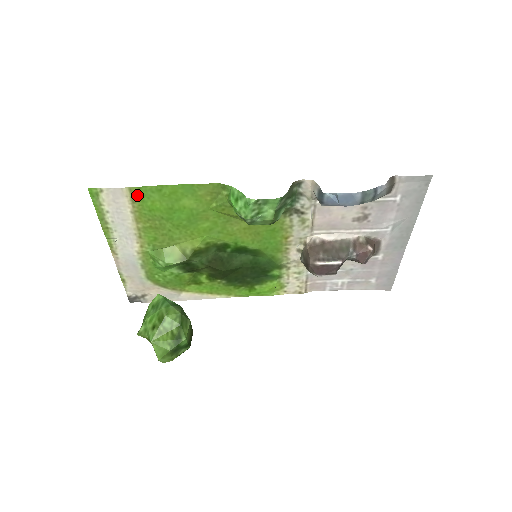
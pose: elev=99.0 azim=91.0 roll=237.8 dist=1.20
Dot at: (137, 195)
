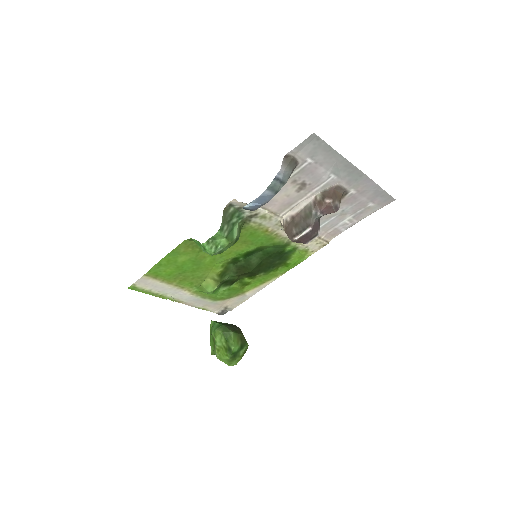
Dot at: (153, 274)
